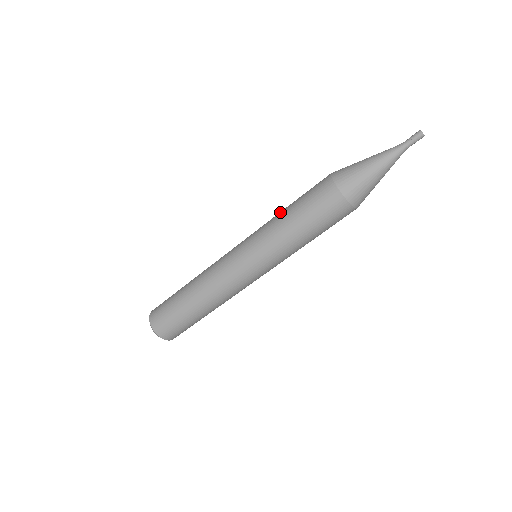
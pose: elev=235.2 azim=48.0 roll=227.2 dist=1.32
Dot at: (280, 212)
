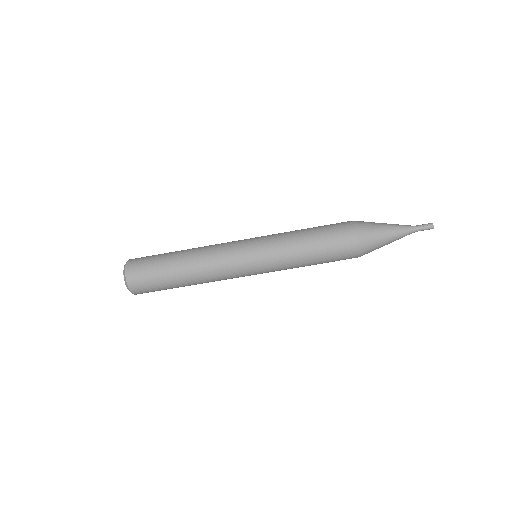
Dot at: occluded
